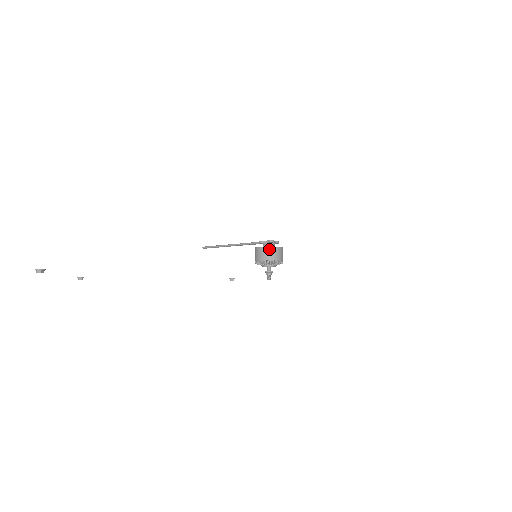
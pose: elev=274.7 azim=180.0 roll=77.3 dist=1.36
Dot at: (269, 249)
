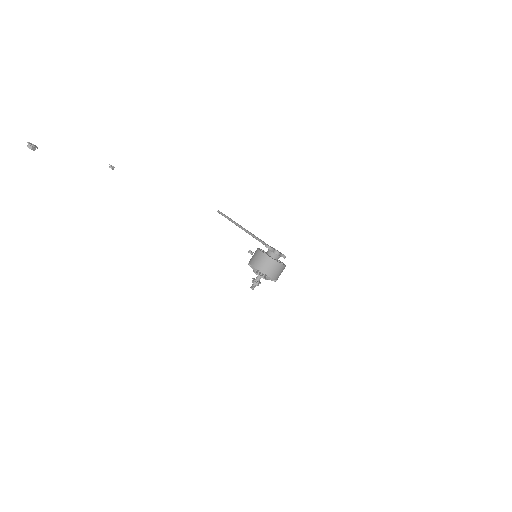
Dot at: (268, 259)
